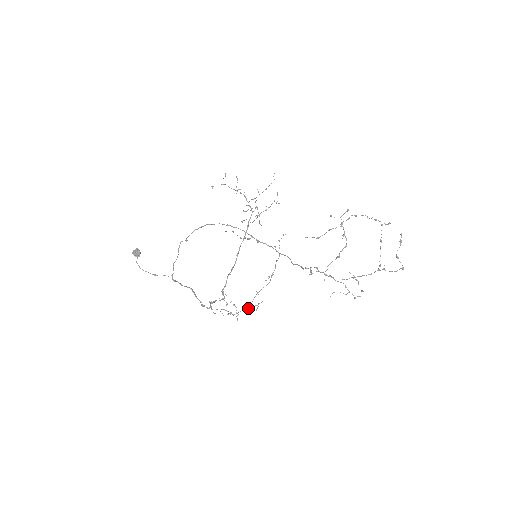
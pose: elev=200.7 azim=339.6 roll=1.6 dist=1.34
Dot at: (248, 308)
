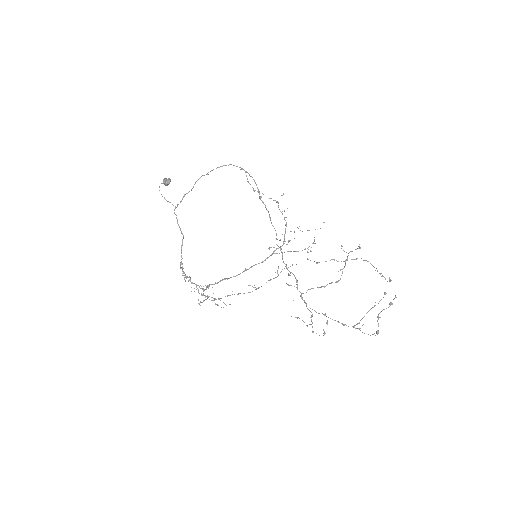
Dot at: (216, 304)
